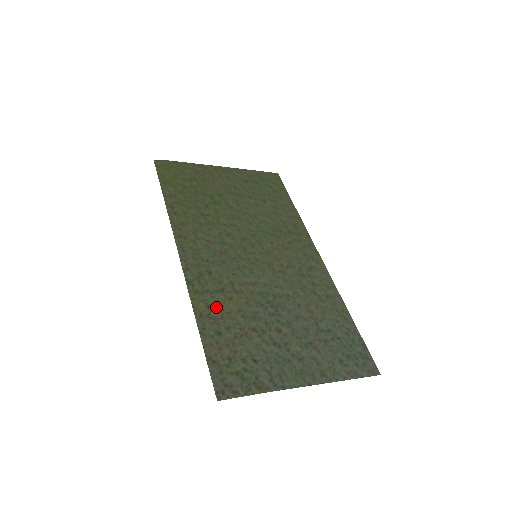
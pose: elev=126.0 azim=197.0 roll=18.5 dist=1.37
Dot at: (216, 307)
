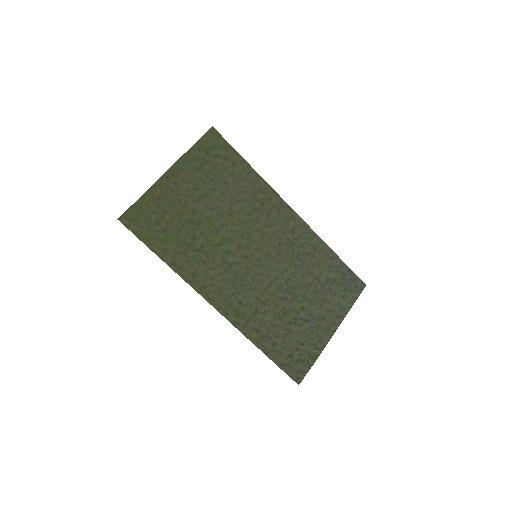
Dot at: (261, 327)
